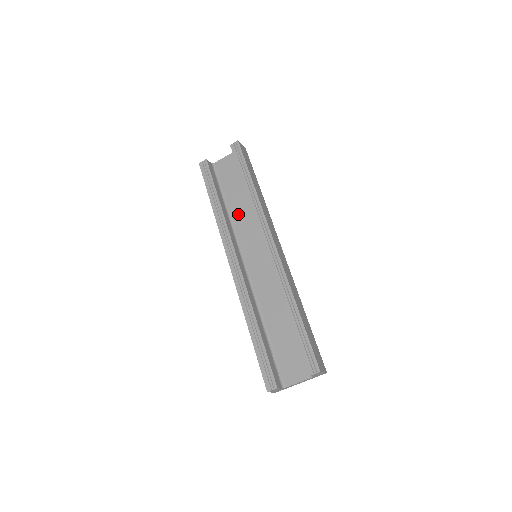
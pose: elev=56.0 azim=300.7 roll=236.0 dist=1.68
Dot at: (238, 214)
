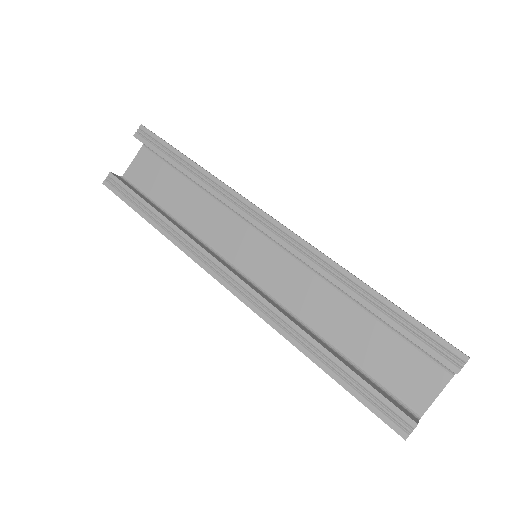
Dot at: (196, 218)
